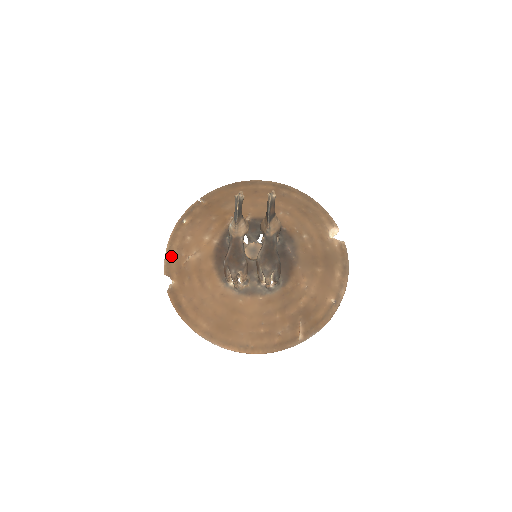
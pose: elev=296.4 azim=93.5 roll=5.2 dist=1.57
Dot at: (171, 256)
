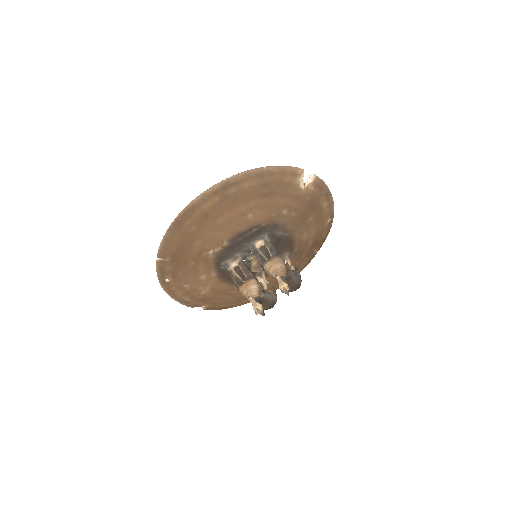
Dot at: (185, 301)
